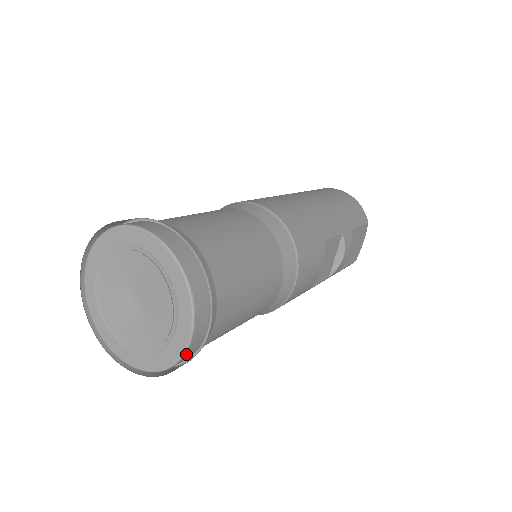
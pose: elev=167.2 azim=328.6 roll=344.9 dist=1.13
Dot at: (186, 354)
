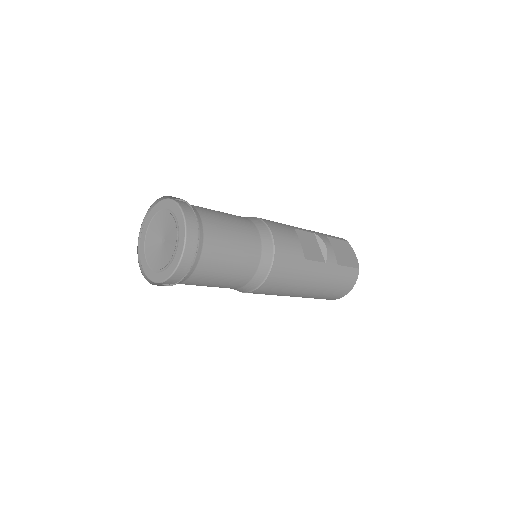
Dot at: (188, 233)
